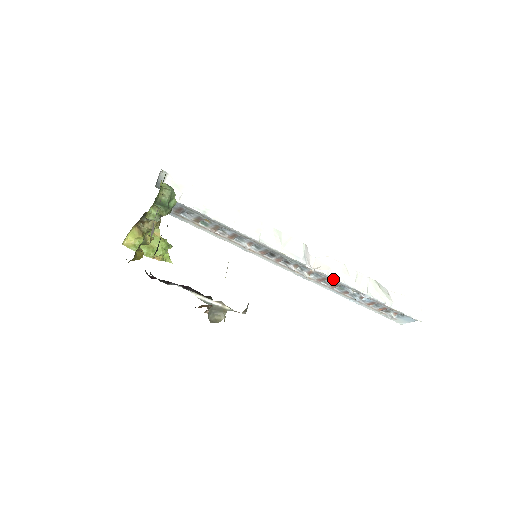
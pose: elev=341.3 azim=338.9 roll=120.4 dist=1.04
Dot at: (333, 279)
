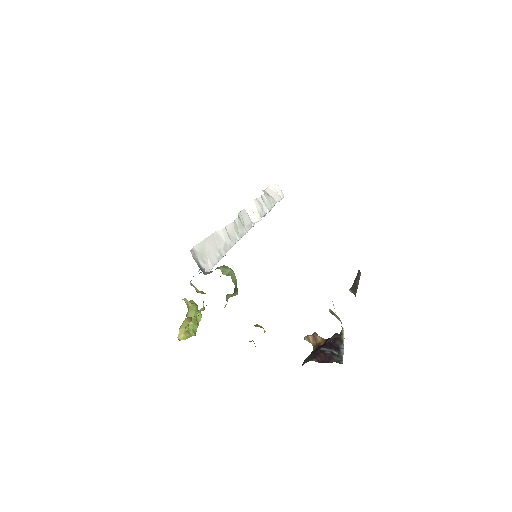
Dot at: occluded
